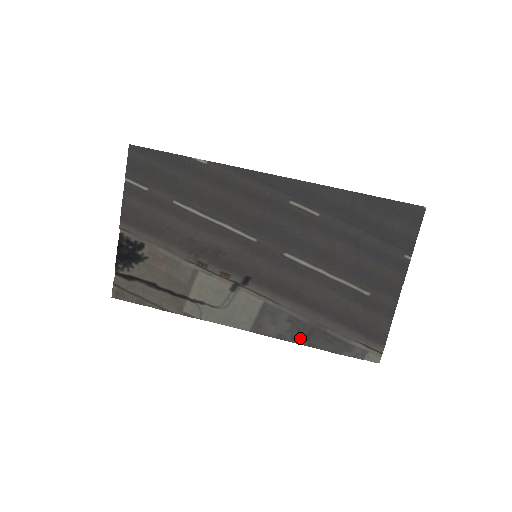
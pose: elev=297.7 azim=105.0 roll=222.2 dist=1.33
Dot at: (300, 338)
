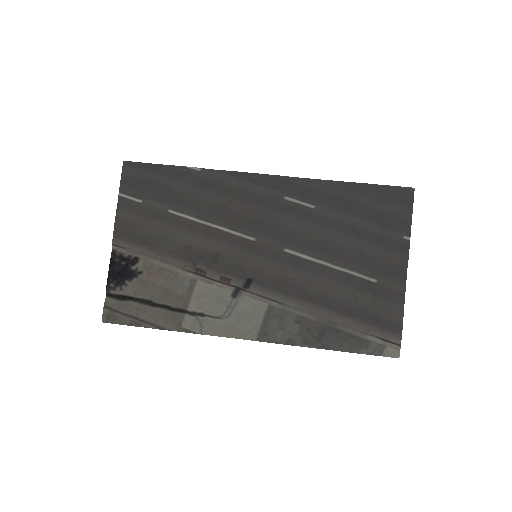
Dot at: (311, 340)
